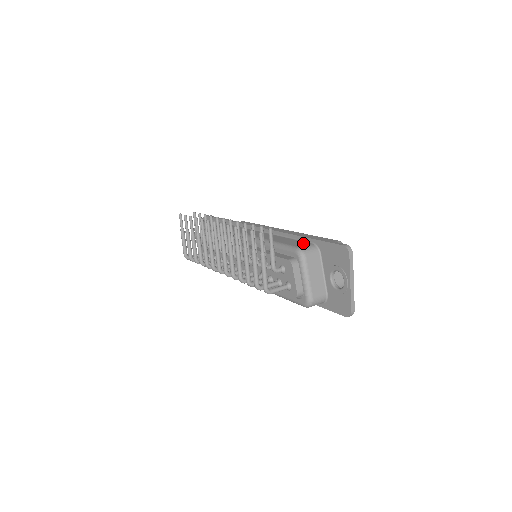
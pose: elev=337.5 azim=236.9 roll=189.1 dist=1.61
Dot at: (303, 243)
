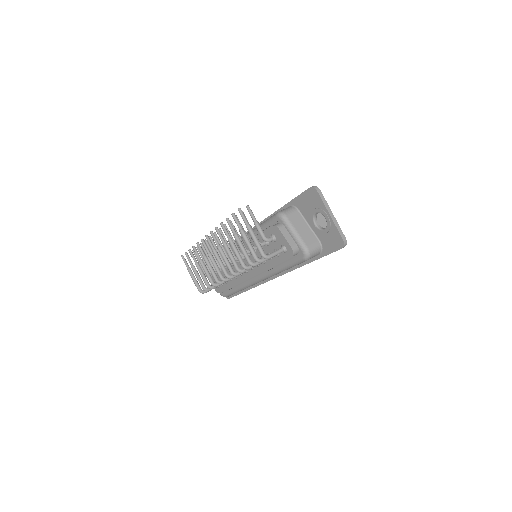
Dot at: occluded
